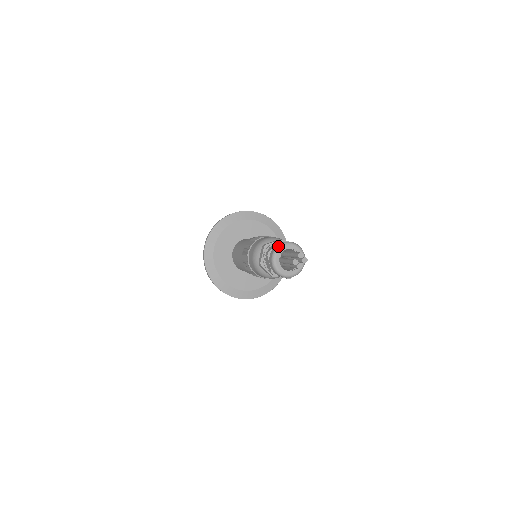
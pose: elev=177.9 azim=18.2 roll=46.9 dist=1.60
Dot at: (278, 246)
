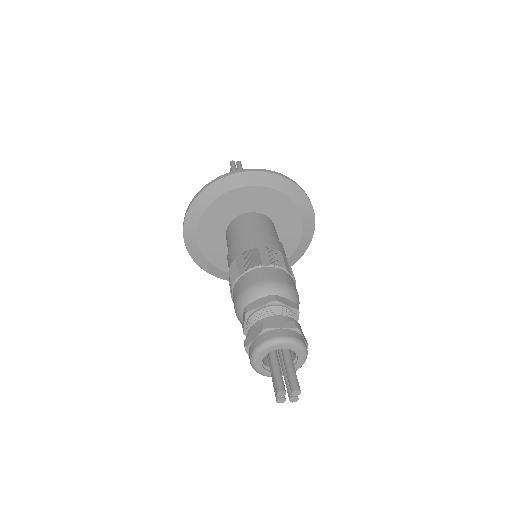
Dot at: (286, 338)
